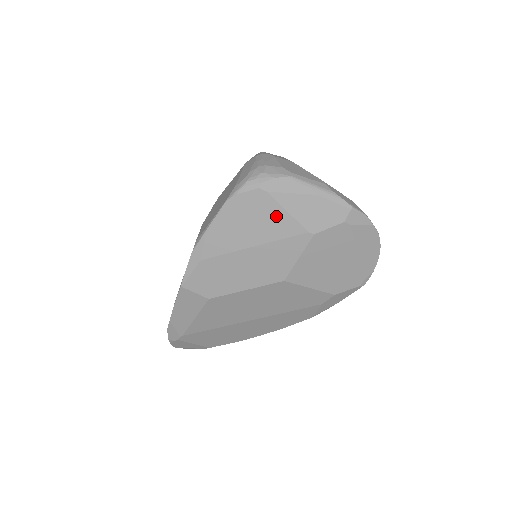
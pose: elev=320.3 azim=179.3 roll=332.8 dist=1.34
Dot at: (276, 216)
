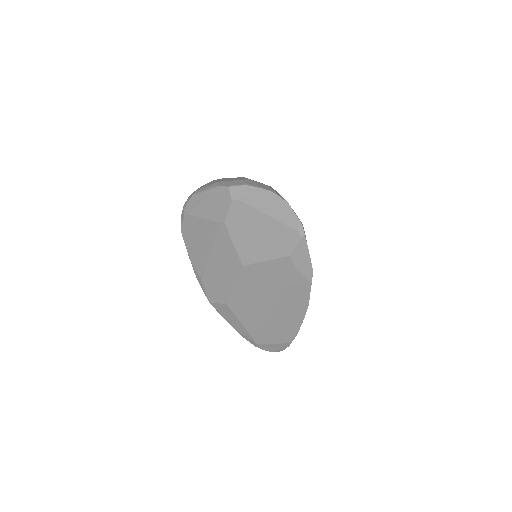
Dot at: (202, 226)
